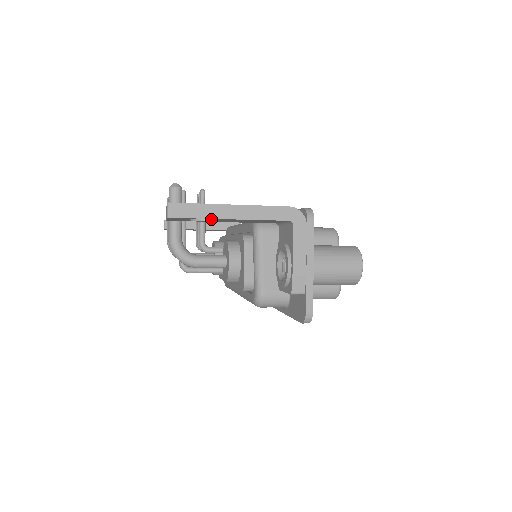
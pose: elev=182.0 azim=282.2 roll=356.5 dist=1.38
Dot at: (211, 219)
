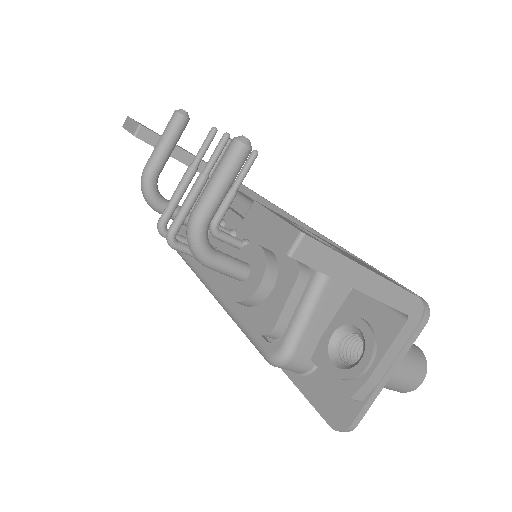
Dot at: occluded
